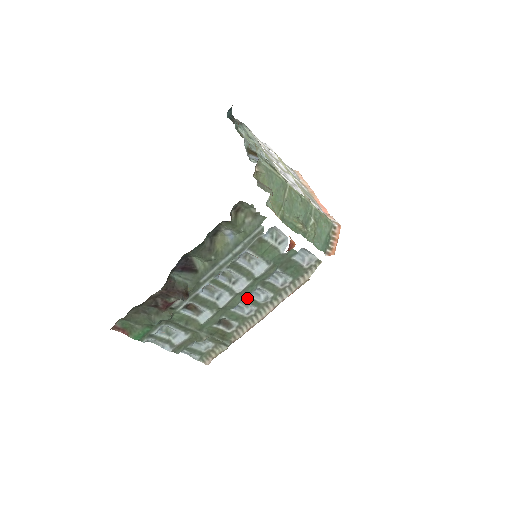
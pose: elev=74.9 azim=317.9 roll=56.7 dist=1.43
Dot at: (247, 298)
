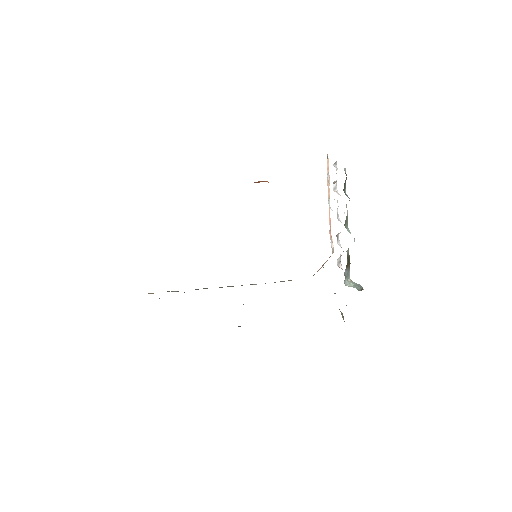
Dot at: occluded
